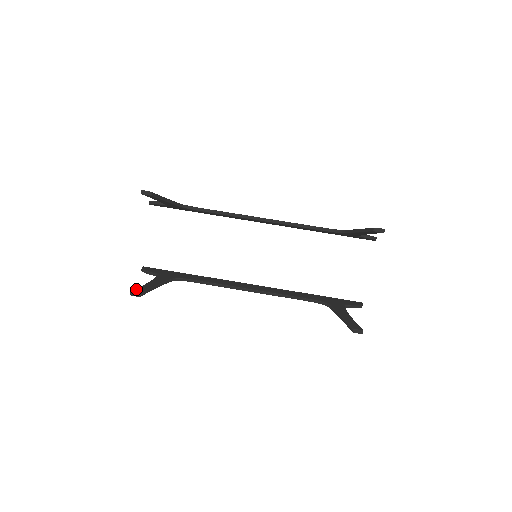
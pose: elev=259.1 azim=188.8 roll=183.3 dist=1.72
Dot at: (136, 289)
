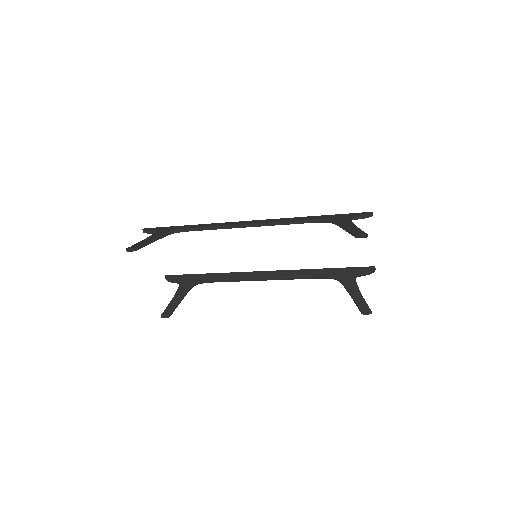
Dot at: (164, 311)
